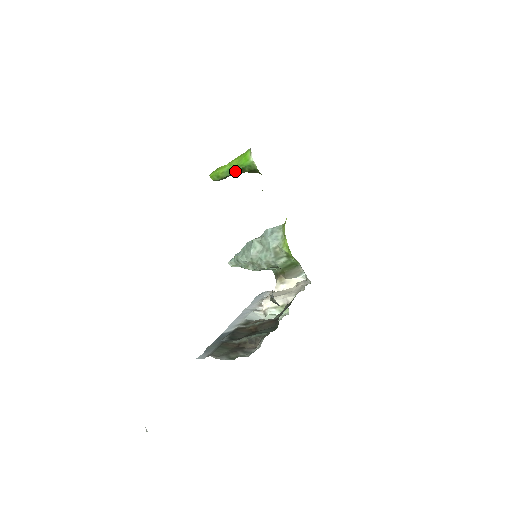
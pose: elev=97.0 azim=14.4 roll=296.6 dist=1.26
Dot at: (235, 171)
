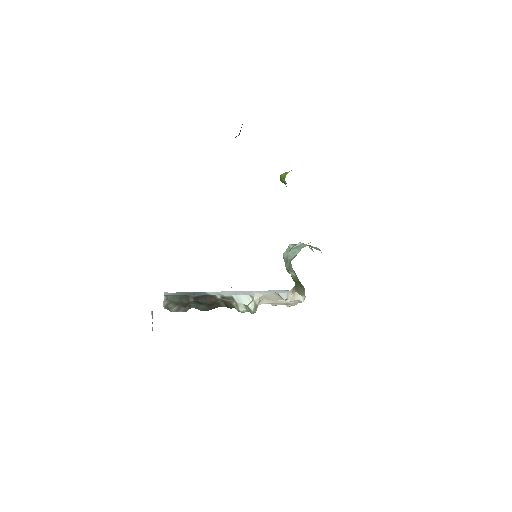
Dot at: occluded
